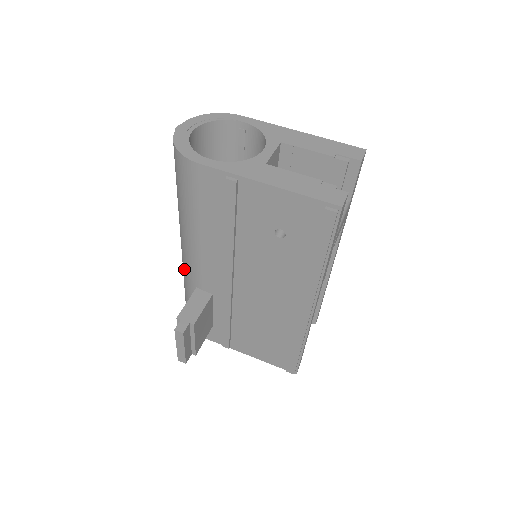
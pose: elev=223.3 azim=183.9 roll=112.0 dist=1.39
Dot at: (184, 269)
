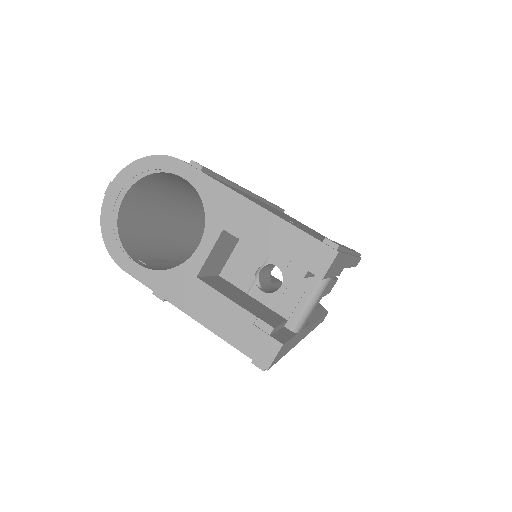
Dot at: occluded
